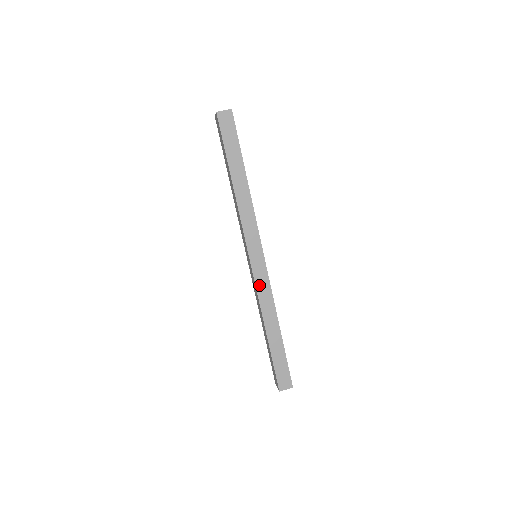
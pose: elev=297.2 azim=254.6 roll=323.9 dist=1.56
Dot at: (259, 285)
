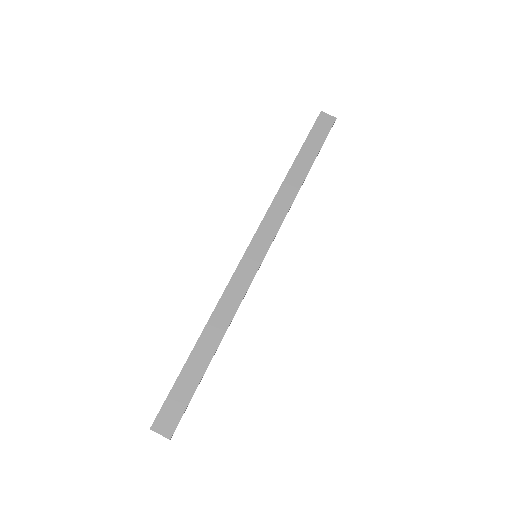
Dot at: (236, 280)
